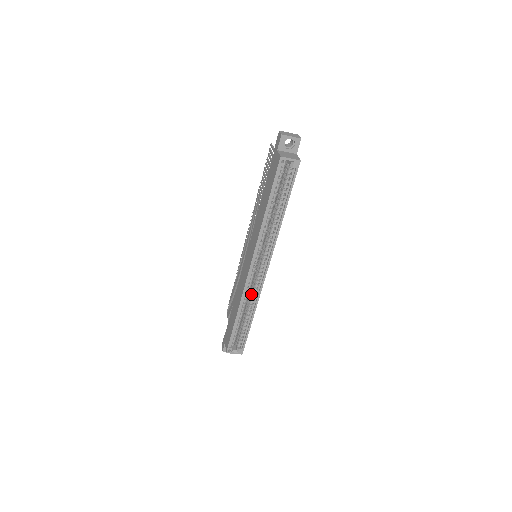
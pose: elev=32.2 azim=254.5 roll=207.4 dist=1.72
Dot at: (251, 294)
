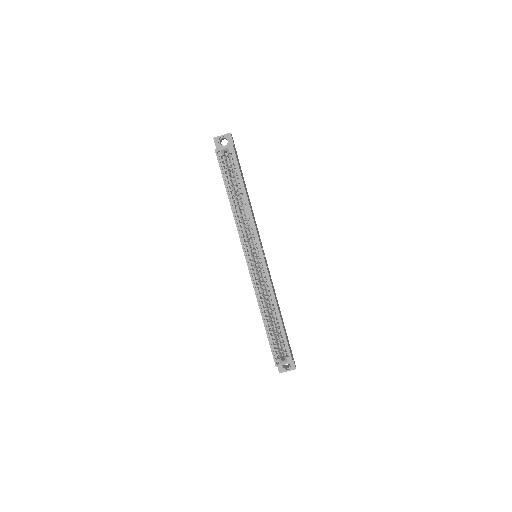
Dot at: (265, 291)
